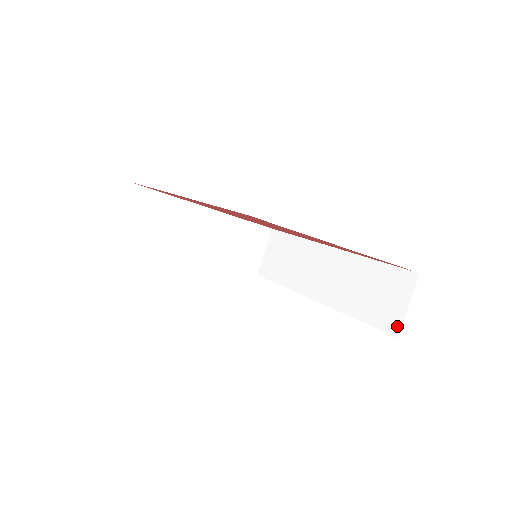
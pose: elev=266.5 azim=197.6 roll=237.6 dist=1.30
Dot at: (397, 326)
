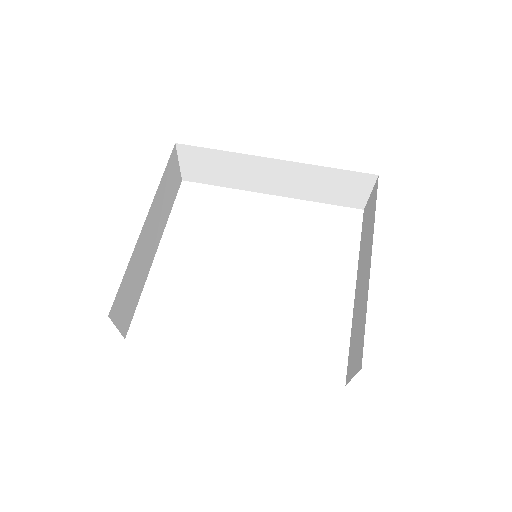
Dot at: (362, 204)
